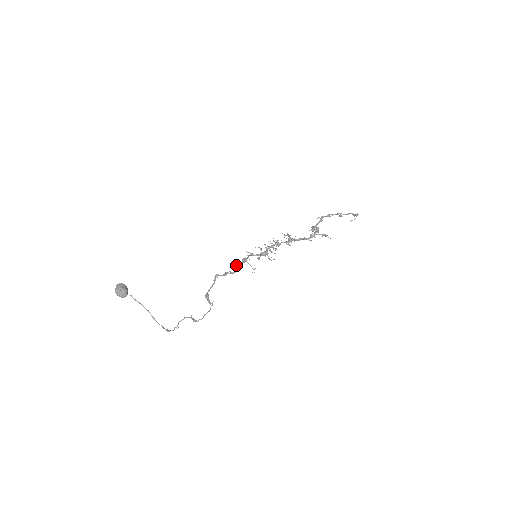
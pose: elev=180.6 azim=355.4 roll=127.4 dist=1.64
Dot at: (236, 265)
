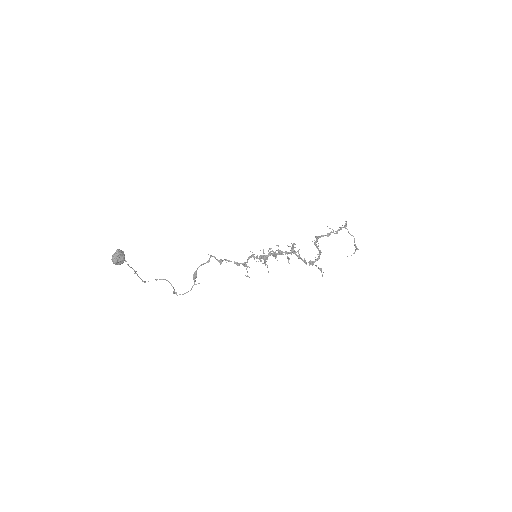
Dot at: (235, 262)
